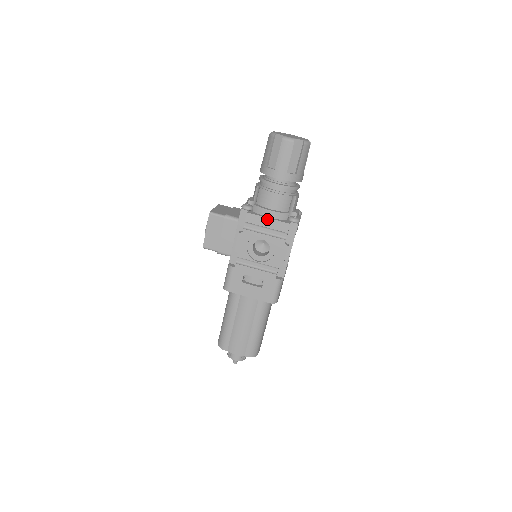
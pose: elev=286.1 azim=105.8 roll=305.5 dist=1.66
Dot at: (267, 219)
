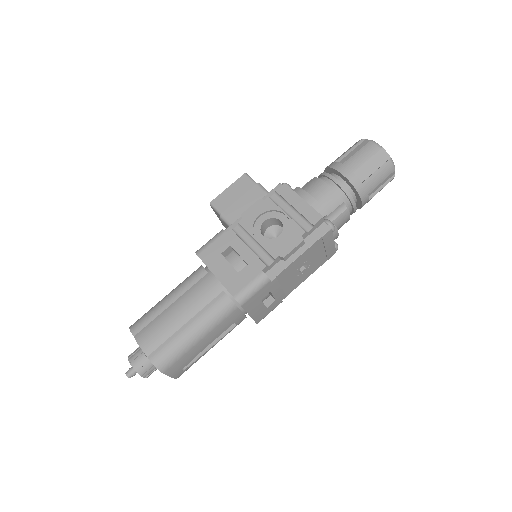
Dot at: (301, 199)
